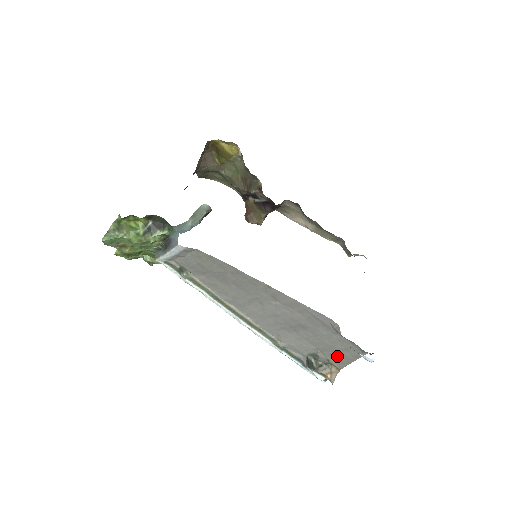
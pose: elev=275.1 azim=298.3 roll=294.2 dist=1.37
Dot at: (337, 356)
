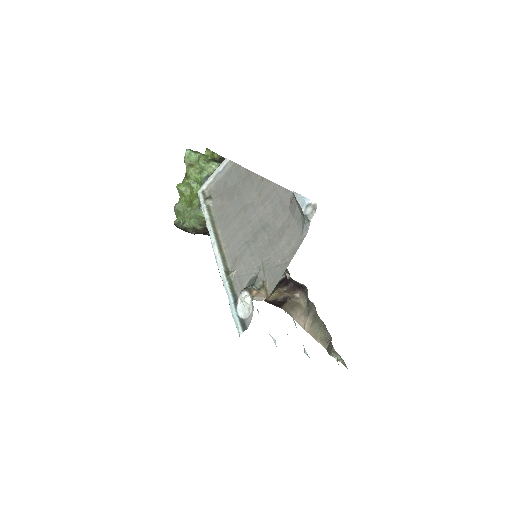
Dot at: (276, 267)
